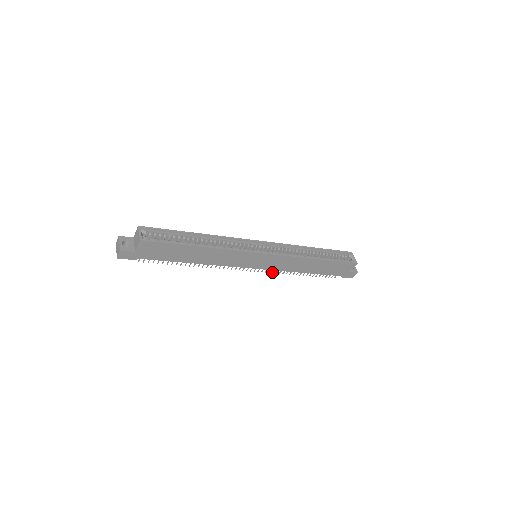
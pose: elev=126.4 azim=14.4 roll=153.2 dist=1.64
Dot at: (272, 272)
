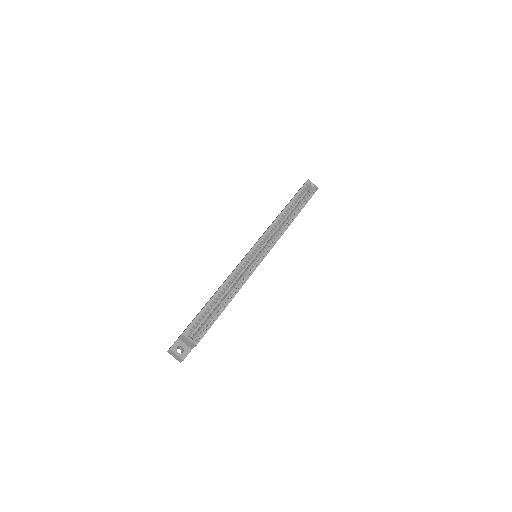
Dot at: occluded
